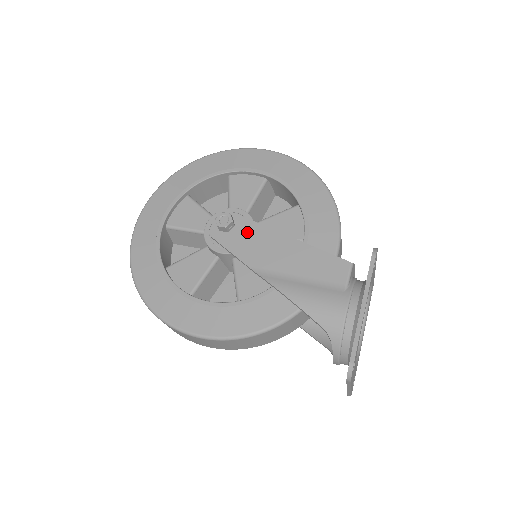
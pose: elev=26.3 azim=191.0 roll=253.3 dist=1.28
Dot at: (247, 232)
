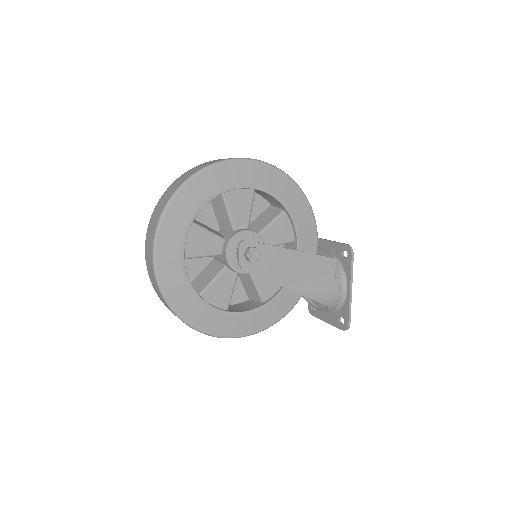
Dot at: (268, 256)
